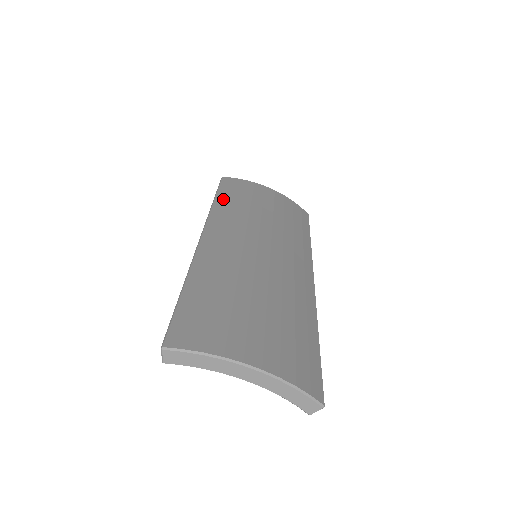
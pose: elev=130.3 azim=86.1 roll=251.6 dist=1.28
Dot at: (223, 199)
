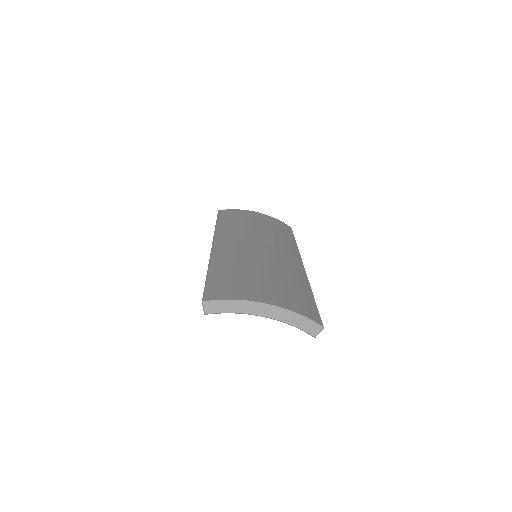
Dot at: (223, 222)
